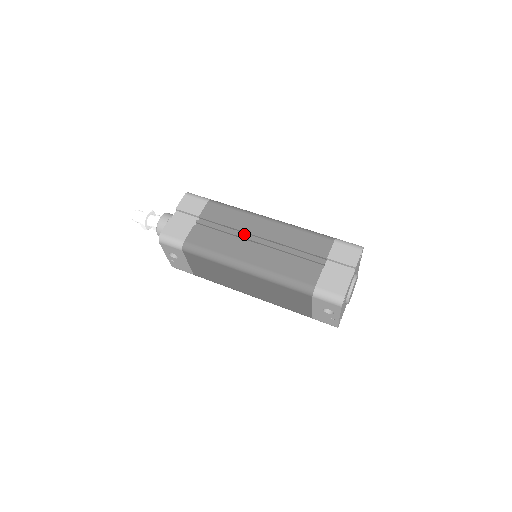
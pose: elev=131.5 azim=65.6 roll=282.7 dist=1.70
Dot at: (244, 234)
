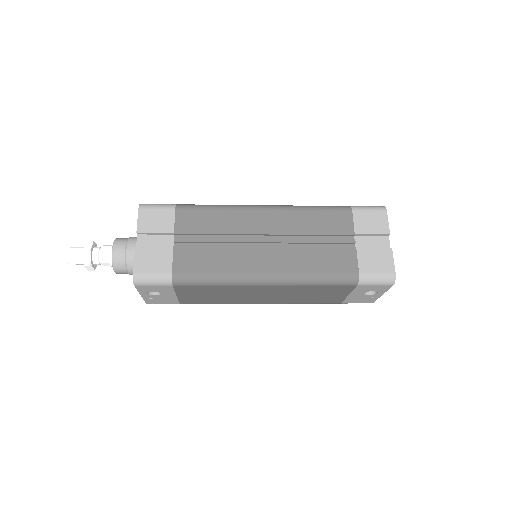
Dot at: (243, 237)
